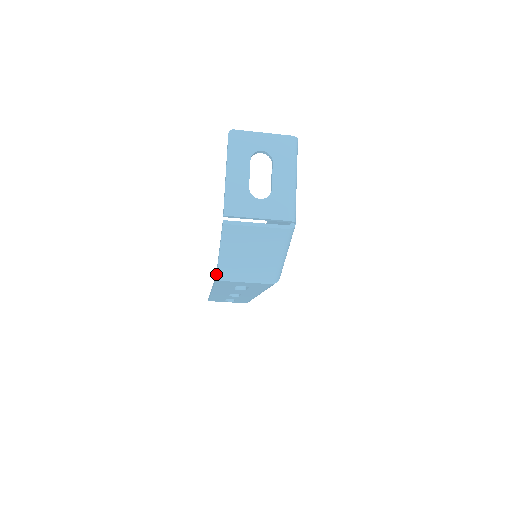
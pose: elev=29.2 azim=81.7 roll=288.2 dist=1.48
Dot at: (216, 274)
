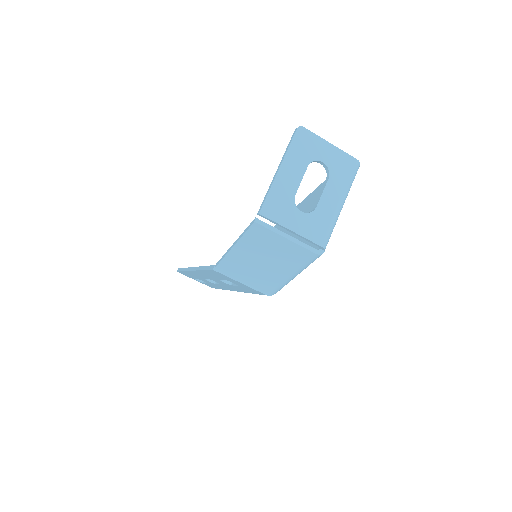
Dot at: (217, 264)
